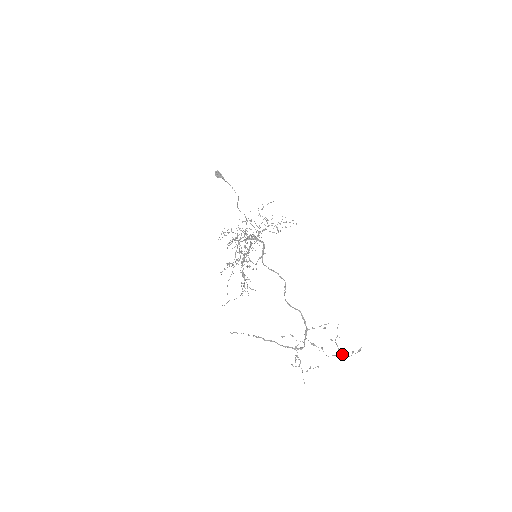
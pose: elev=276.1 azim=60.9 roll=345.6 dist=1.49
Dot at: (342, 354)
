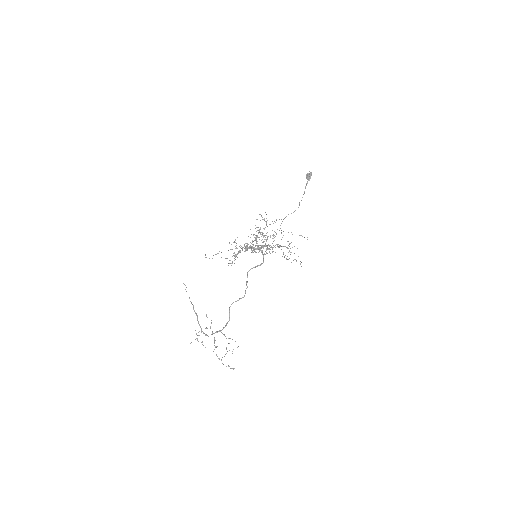
Dot at: occluded
